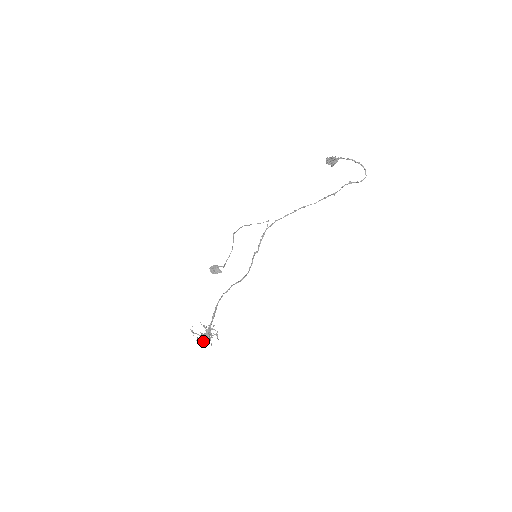
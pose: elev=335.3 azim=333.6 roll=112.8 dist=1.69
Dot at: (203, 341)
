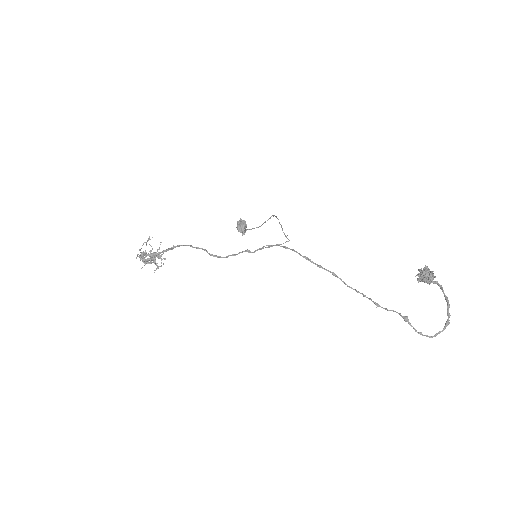
Dot at: (142, 257)
